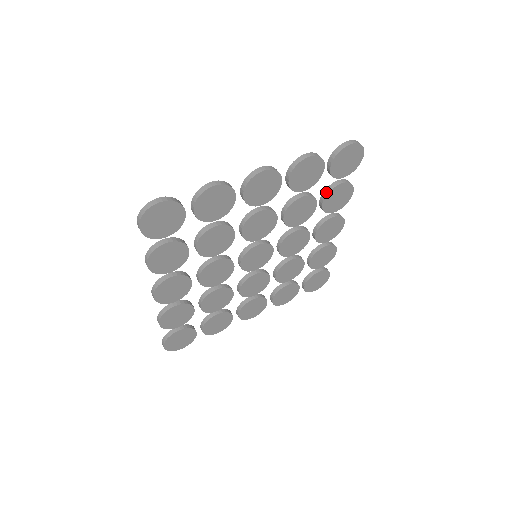
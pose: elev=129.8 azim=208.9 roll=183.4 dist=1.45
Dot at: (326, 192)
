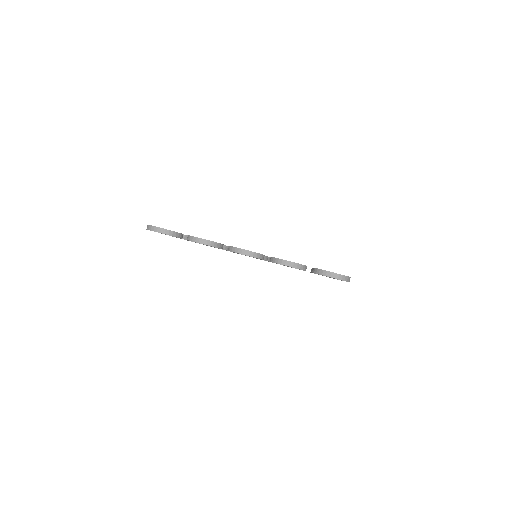
Dot at: occluded
